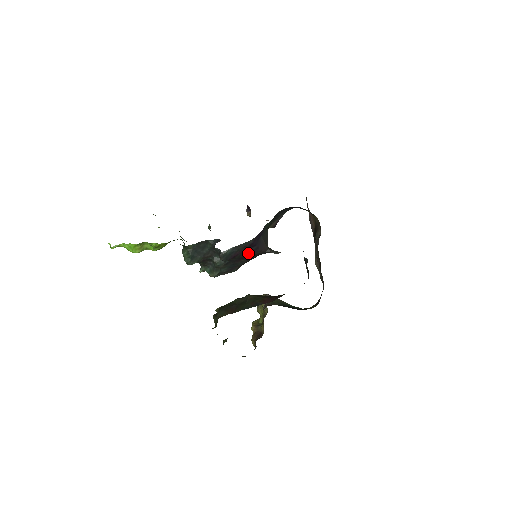
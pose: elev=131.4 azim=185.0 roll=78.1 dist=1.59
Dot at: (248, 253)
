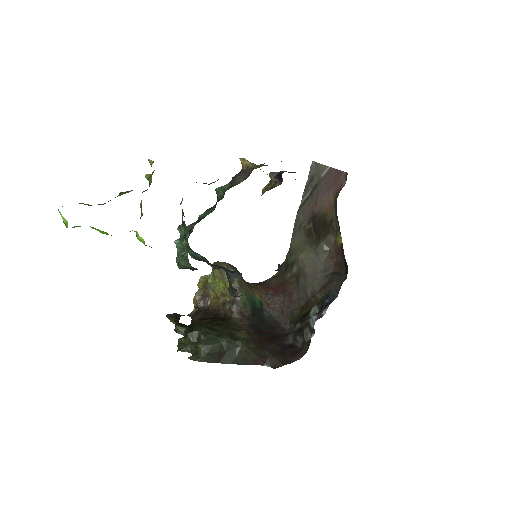
Dot at: occluded
